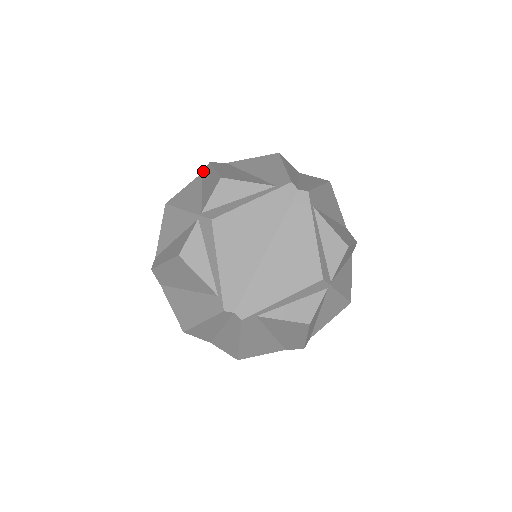
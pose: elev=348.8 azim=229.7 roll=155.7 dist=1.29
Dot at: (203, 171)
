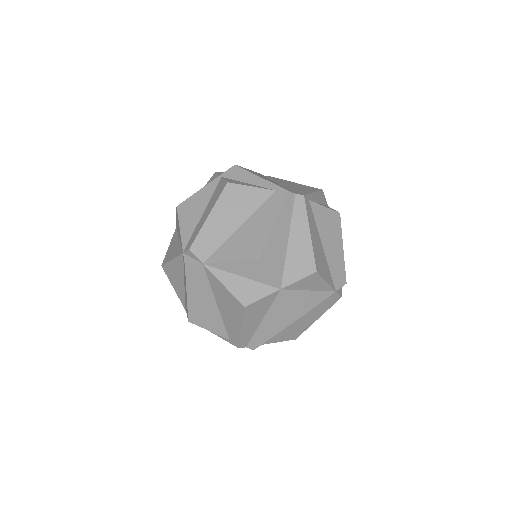
Dot at: occluded
